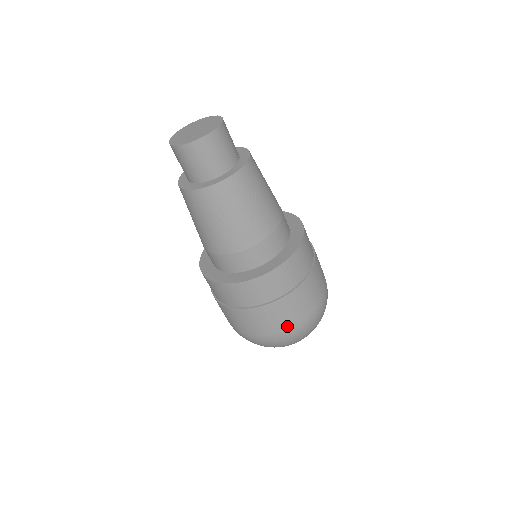
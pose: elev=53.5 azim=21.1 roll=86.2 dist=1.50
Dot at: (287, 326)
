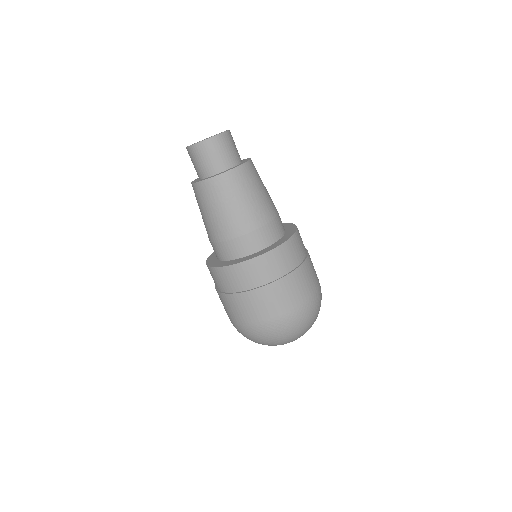
Dot at: (239, 321)
